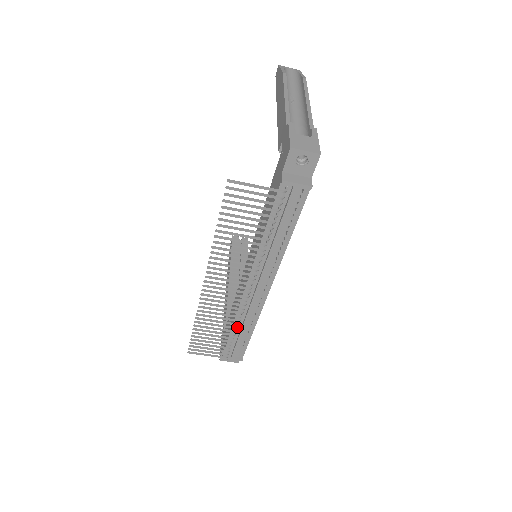
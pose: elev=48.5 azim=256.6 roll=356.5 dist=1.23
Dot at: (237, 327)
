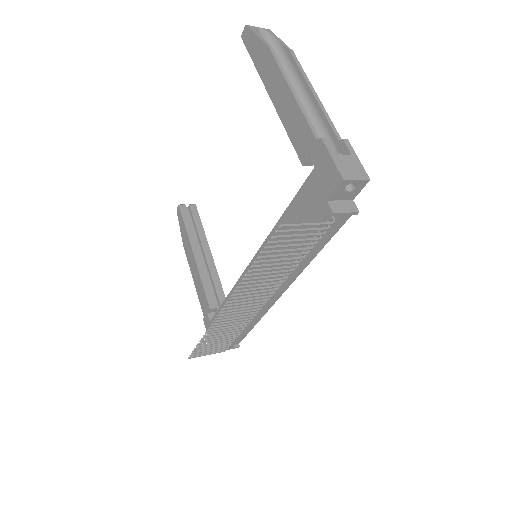
Dot at: (244, 328)
